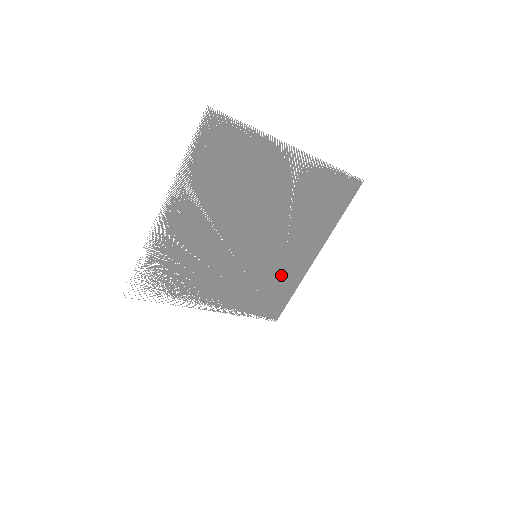
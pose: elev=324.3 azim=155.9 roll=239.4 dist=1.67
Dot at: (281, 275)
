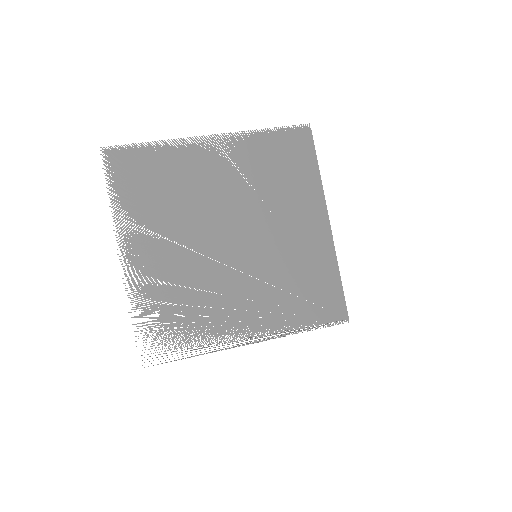
Dot at: (305, 264)
